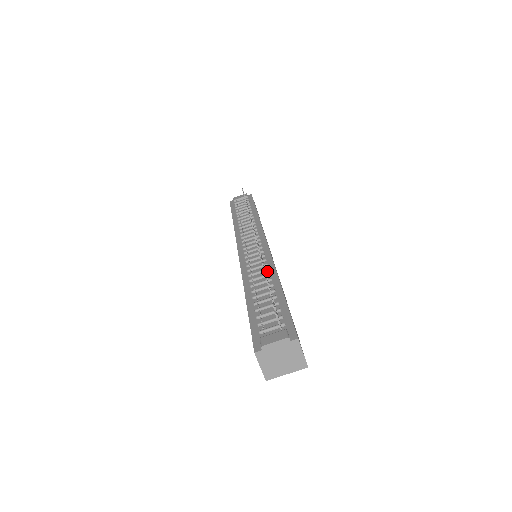
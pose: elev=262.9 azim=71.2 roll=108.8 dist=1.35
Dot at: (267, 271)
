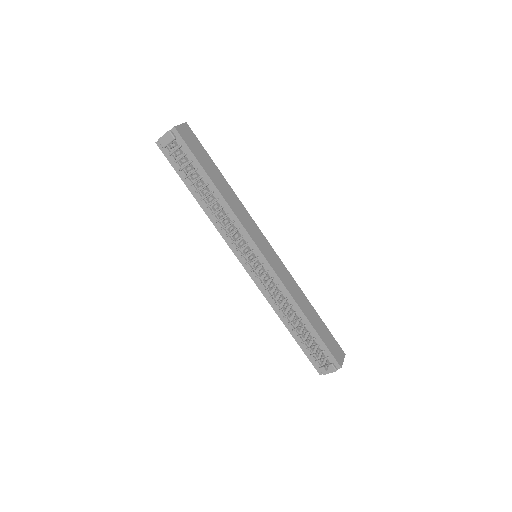
Dot at: (287, 300)
